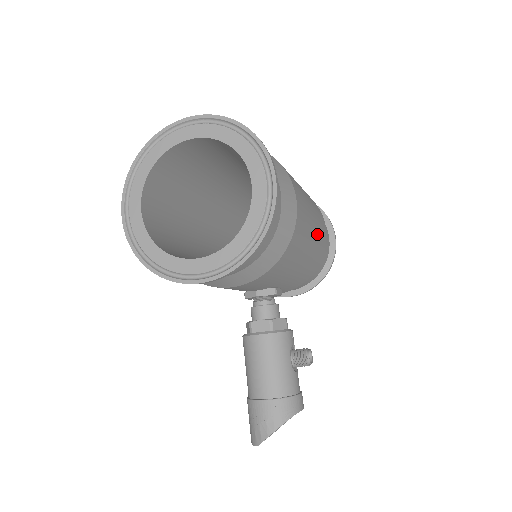
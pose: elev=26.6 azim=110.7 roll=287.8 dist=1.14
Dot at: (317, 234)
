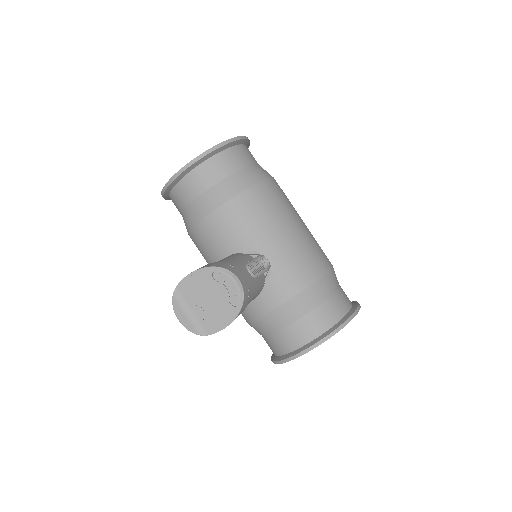
Dot at: (307, 237)
